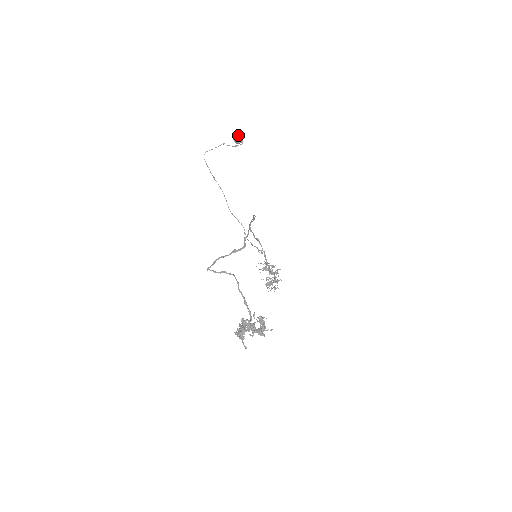
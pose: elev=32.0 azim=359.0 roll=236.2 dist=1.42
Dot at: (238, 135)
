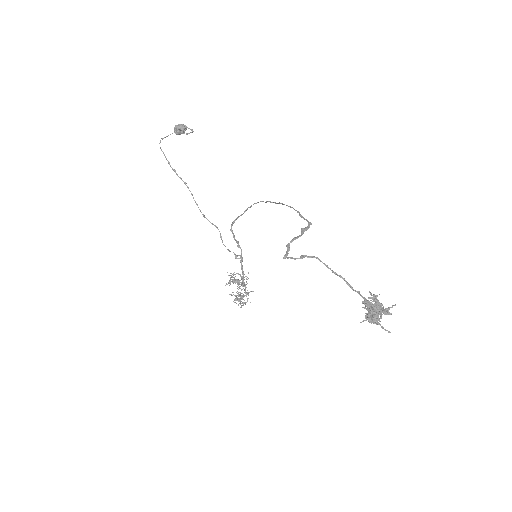
Dot at: (179, 124)
